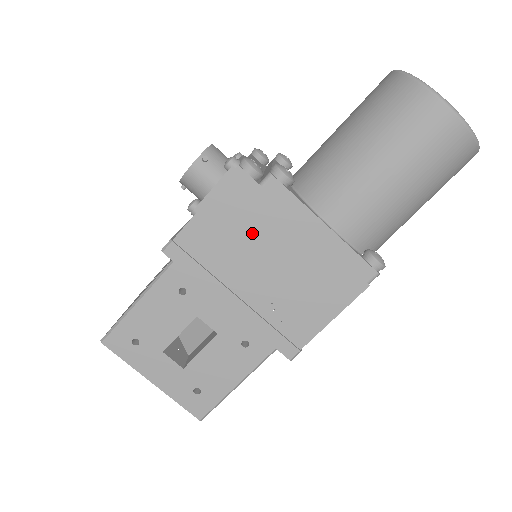
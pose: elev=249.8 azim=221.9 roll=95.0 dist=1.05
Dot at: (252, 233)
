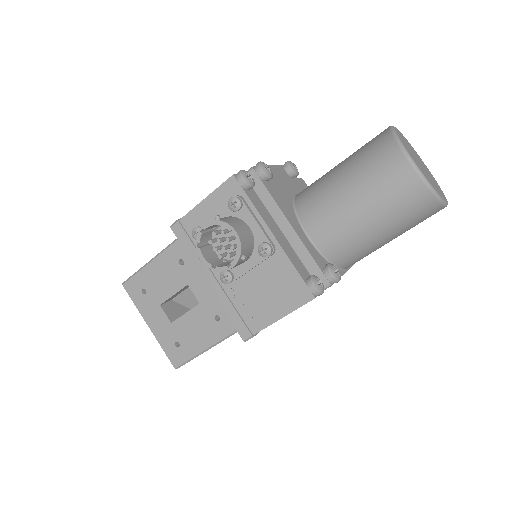
Dot at: occluded
